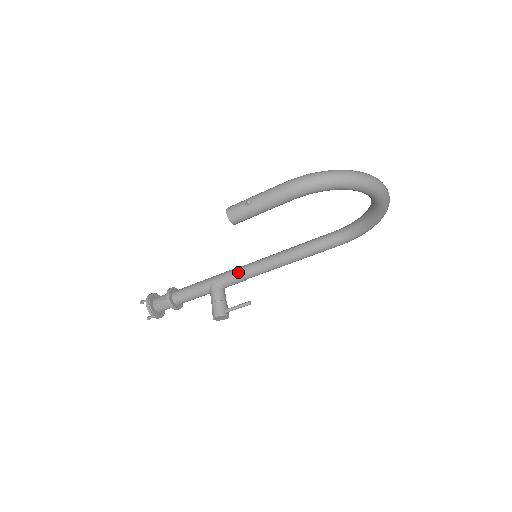
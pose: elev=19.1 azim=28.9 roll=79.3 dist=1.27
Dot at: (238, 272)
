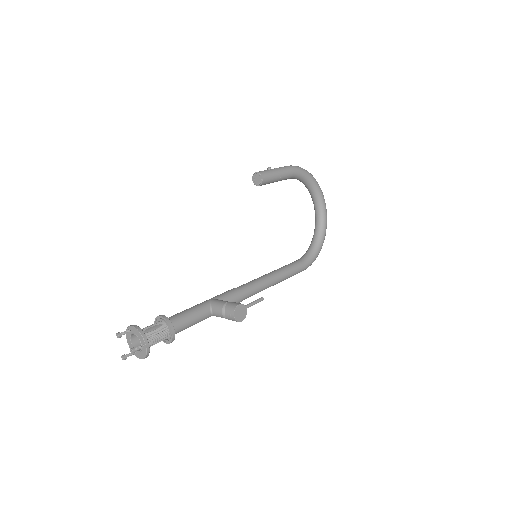
Dot at: (235, 288)
